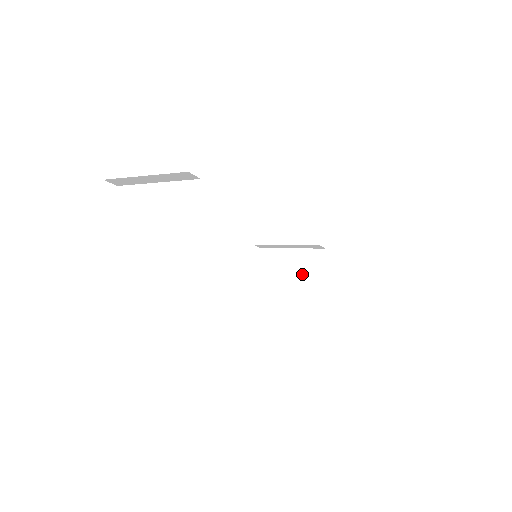
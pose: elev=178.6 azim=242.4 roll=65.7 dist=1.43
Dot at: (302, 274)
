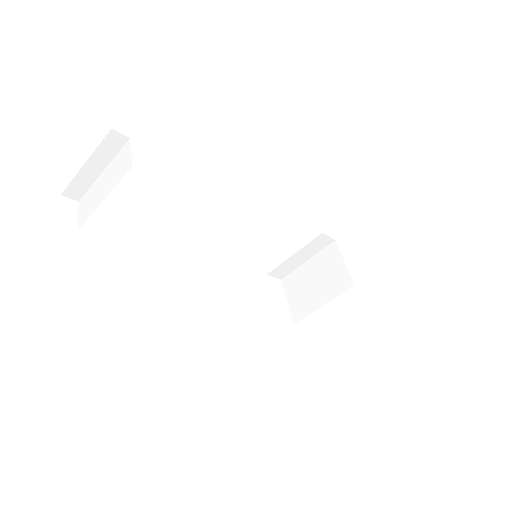
Dot at: (325, 276)
